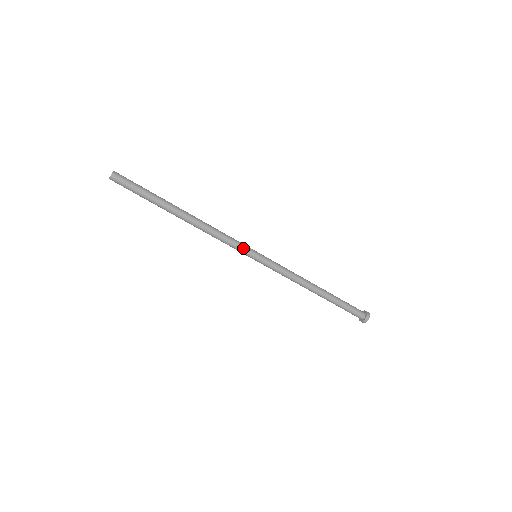
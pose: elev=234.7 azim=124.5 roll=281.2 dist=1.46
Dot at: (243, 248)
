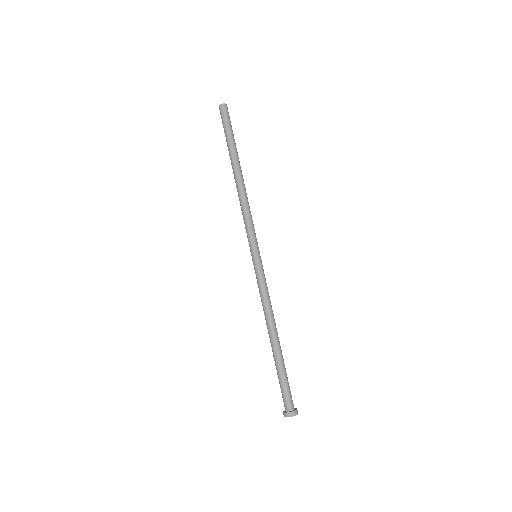
Dot at: occluded
